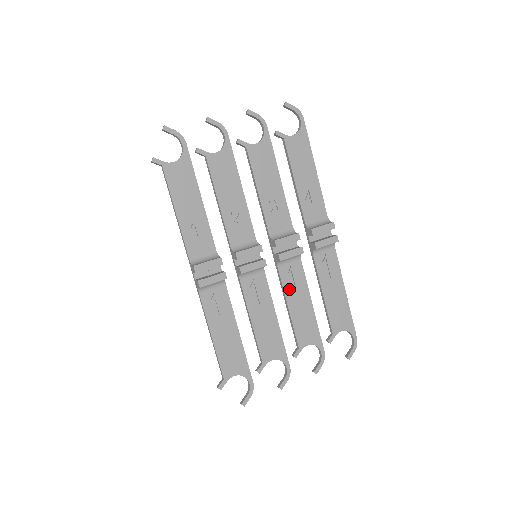
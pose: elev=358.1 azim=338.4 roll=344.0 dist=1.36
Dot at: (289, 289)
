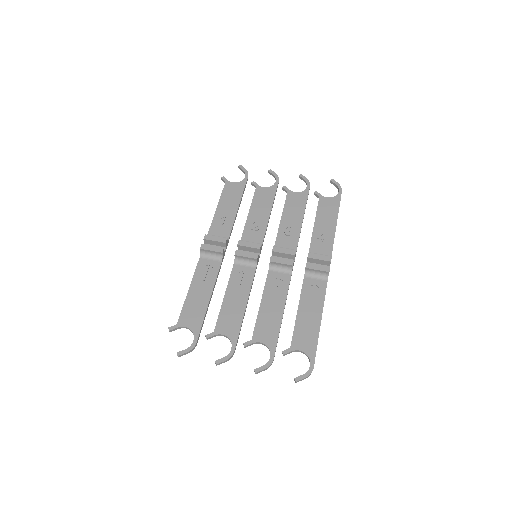
Dot at: (269, 290)
